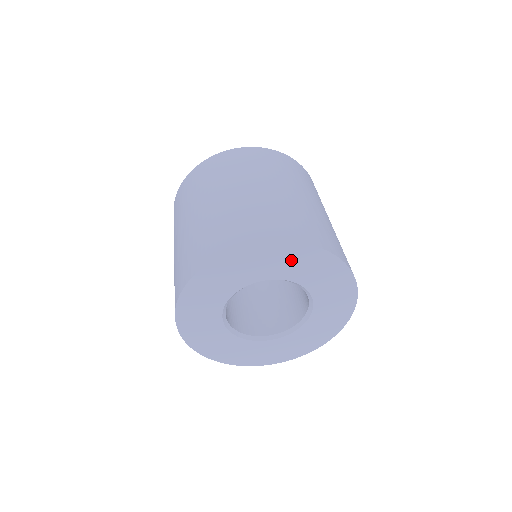
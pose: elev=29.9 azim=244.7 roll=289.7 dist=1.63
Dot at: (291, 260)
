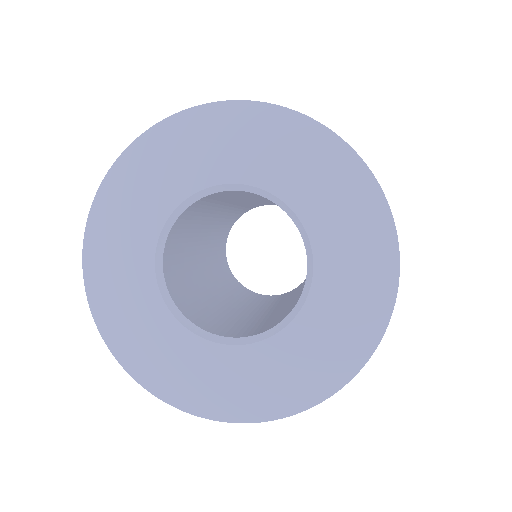
Dot at: (198, 144)
